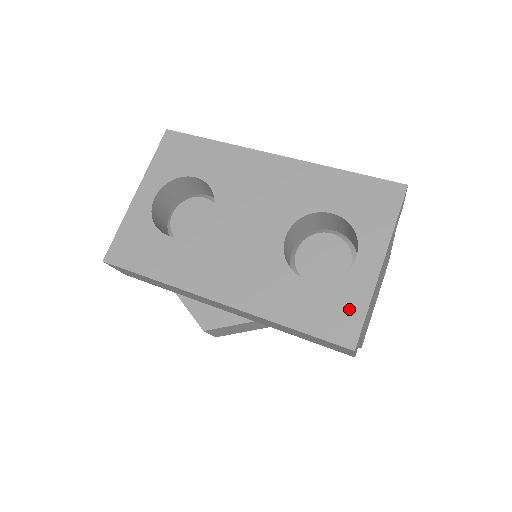
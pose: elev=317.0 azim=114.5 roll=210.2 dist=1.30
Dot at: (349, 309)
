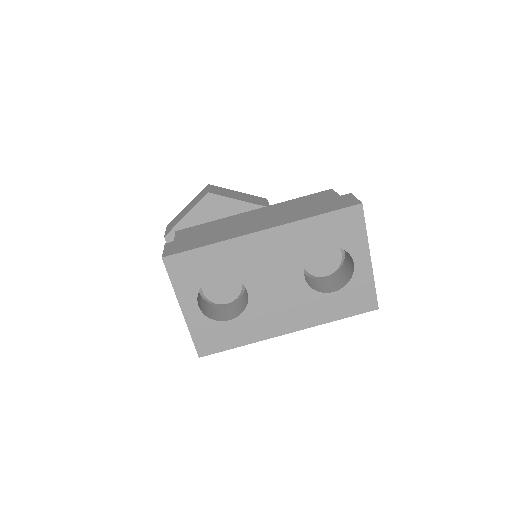
Dot at: (365, 292)
